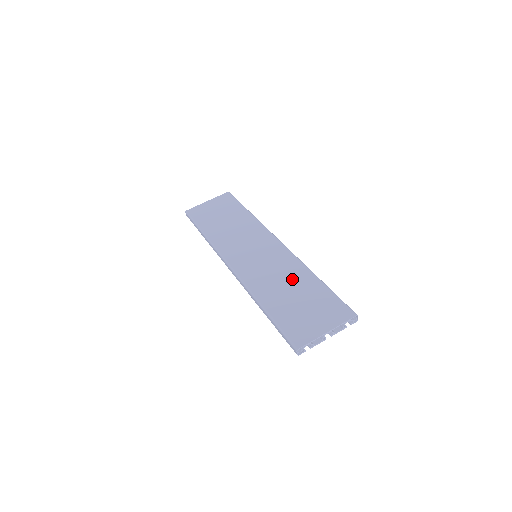
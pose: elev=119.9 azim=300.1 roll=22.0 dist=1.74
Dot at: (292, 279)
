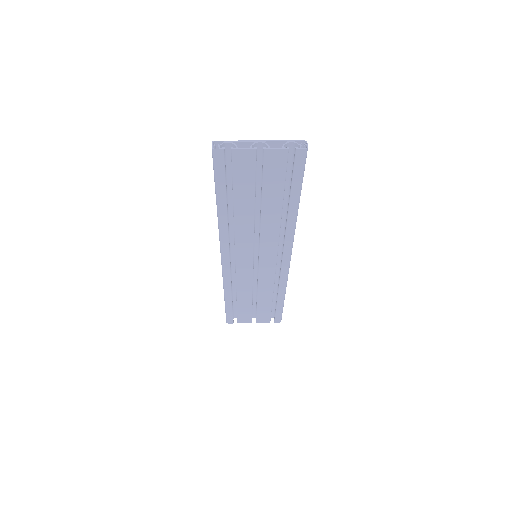
Dot at: occluded
